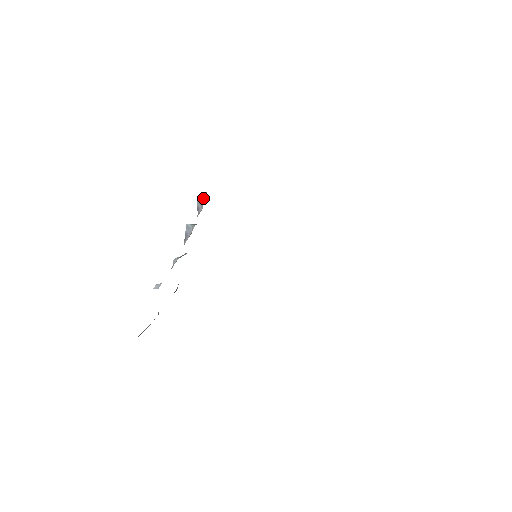
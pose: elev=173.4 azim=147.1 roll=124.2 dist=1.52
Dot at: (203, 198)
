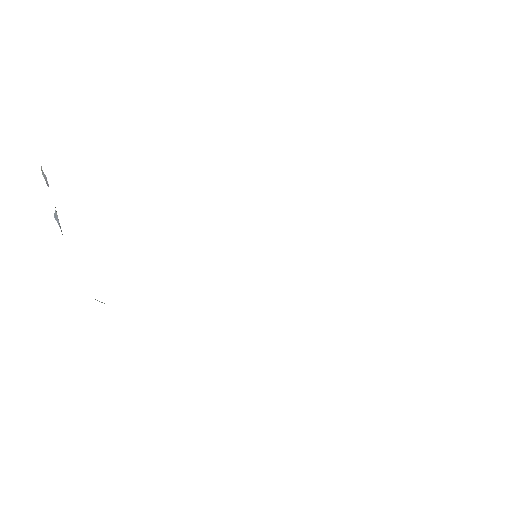
Dot at: (41, 166)
